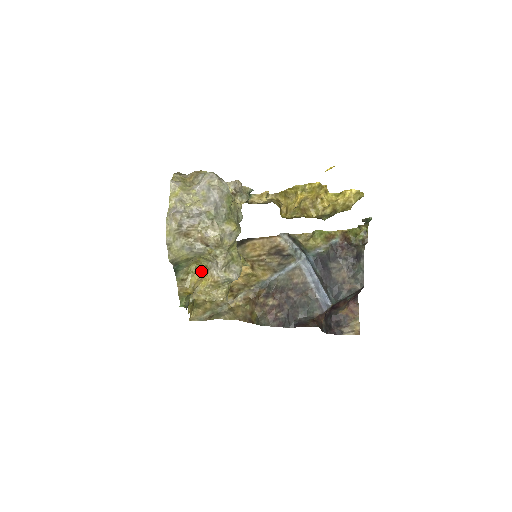
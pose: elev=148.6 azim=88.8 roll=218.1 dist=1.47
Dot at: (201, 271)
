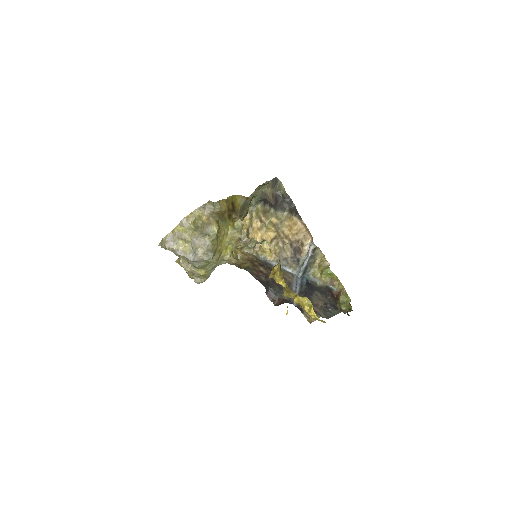
Dot at: occluded
